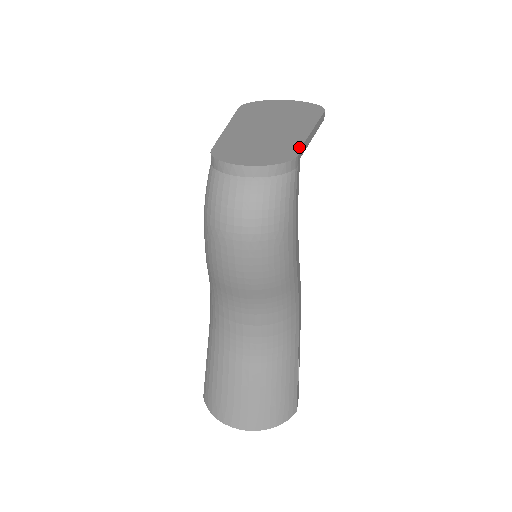
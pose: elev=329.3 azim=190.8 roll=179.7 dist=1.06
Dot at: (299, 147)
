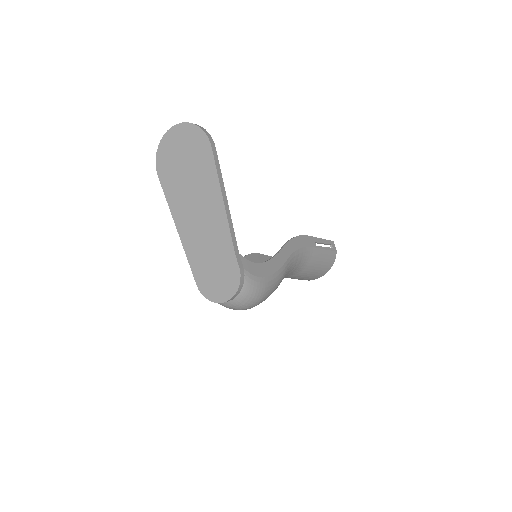
Dot at: (234, 254)
